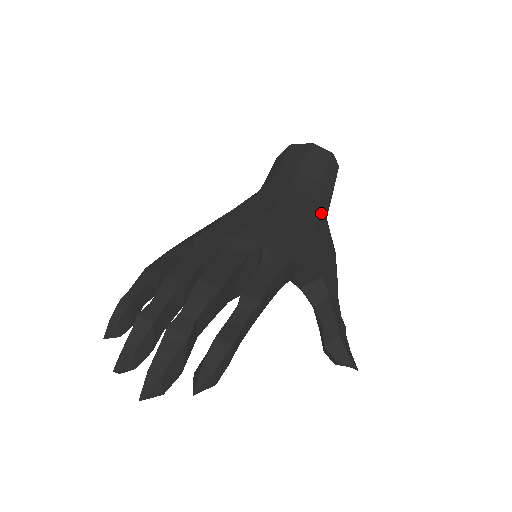
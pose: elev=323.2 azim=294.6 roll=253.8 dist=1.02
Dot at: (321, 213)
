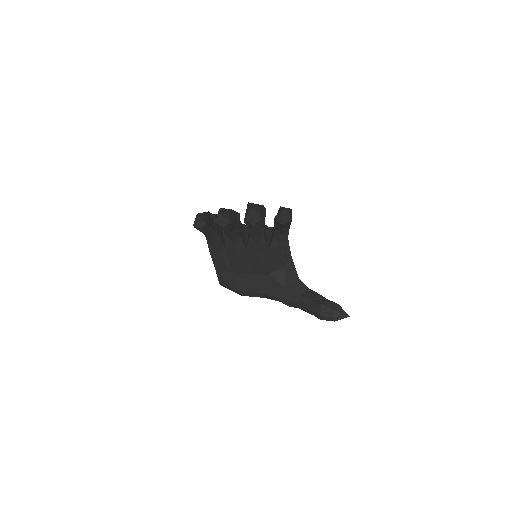
Dot at: occluded
